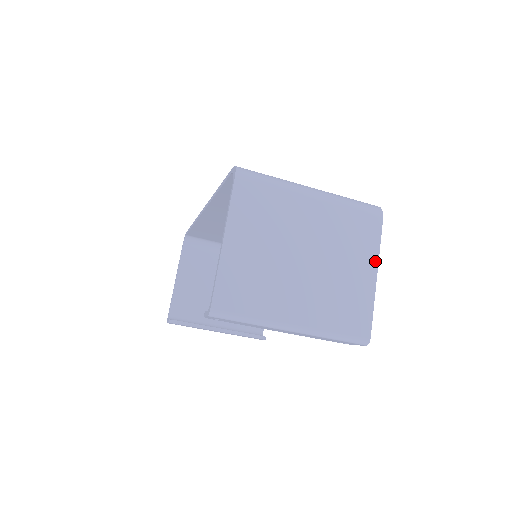
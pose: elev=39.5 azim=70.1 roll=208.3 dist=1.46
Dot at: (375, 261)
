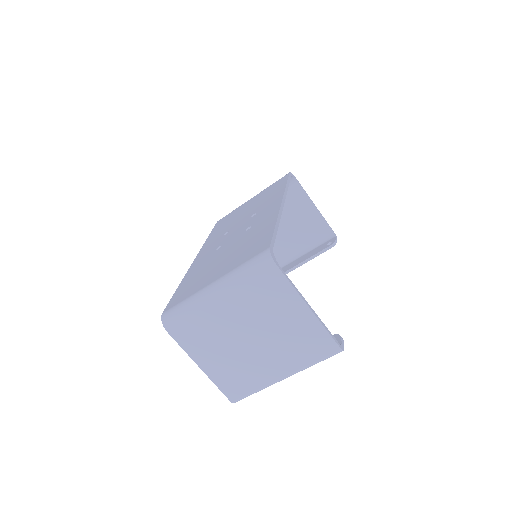
Dot at: (299, 300)
